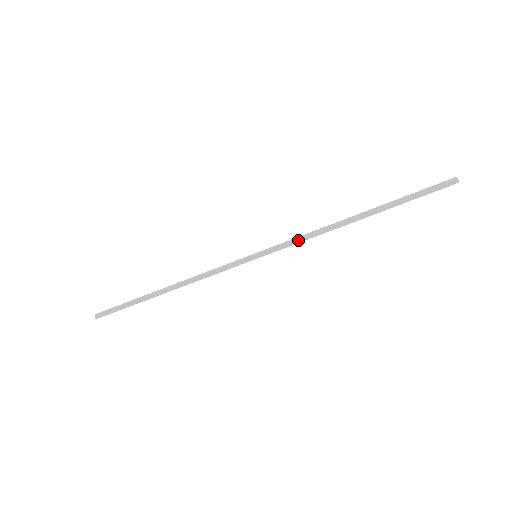
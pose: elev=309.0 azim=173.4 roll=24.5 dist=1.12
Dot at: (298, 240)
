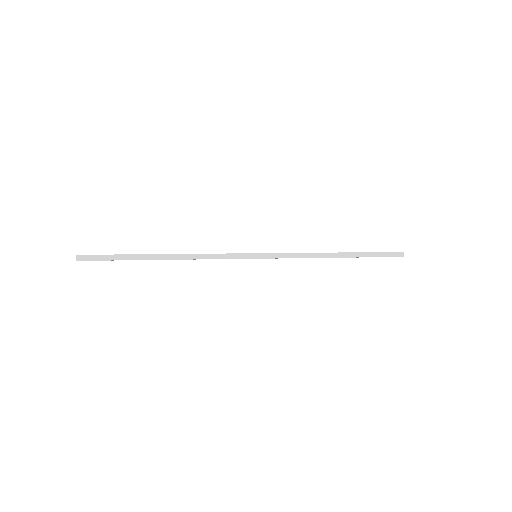
Dot at: (293, 256)
